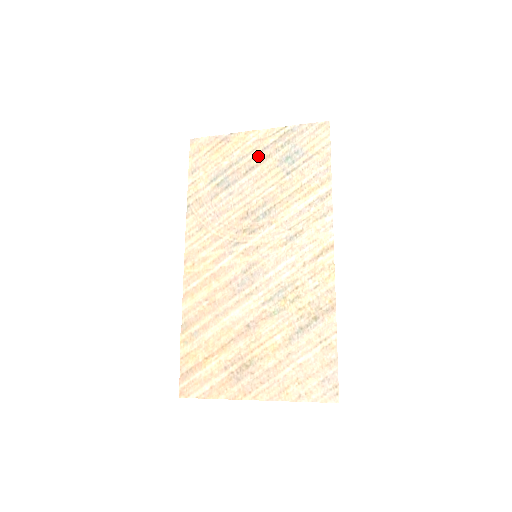
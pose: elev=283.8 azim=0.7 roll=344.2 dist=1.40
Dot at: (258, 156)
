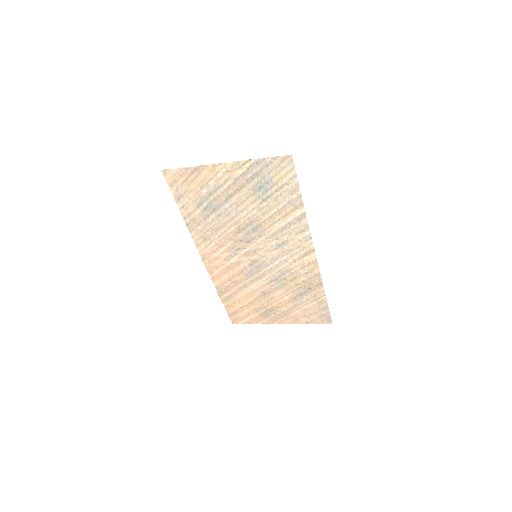
Dot at: (232, 186)
